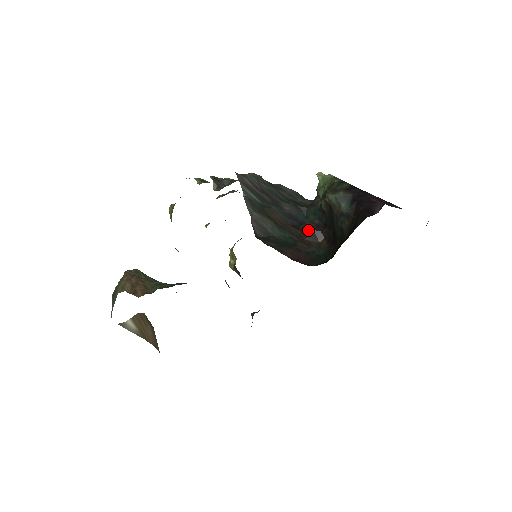
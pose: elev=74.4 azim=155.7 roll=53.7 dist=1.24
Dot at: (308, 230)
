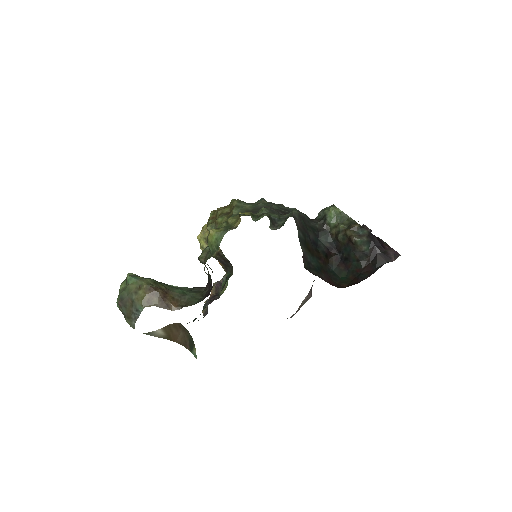
Dot at: (324, 252)
